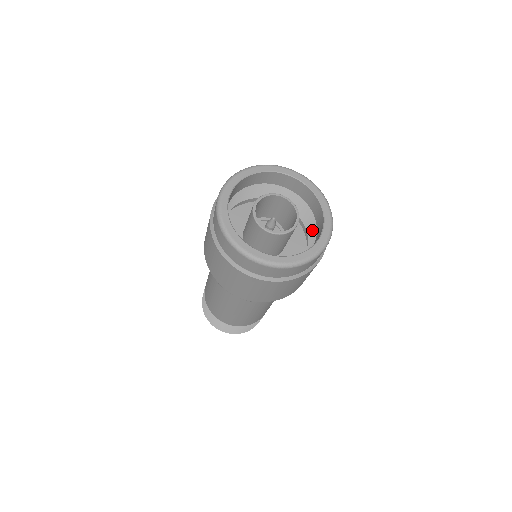
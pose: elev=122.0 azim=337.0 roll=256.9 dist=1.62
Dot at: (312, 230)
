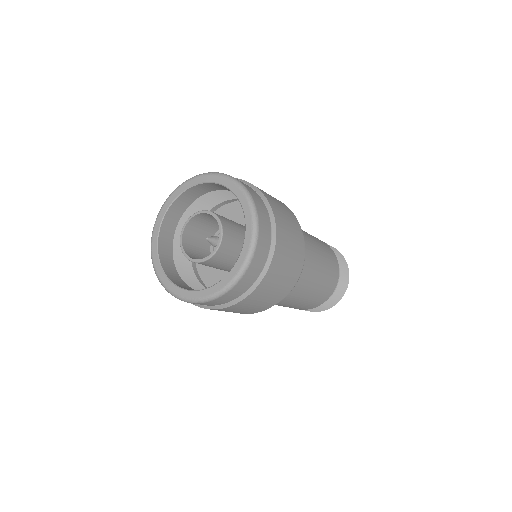
Dot at: (234, 195)
